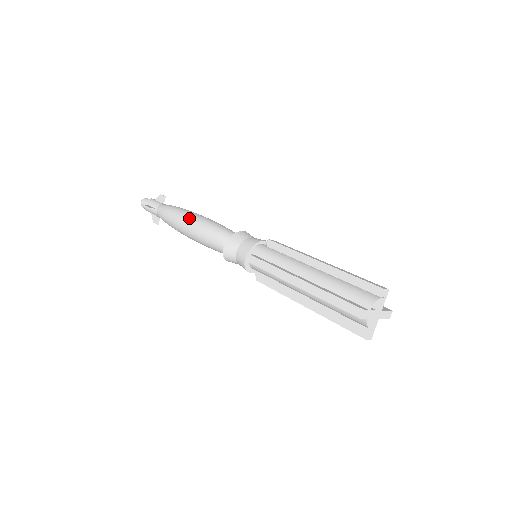
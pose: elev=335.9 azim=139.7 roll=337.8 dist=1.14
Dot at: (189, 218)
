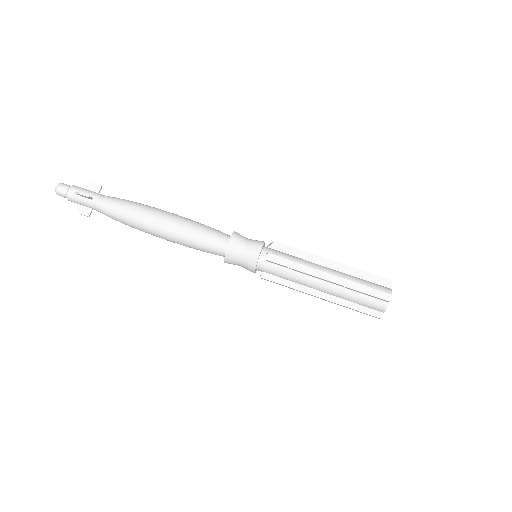
Dot at: (157, 234)
